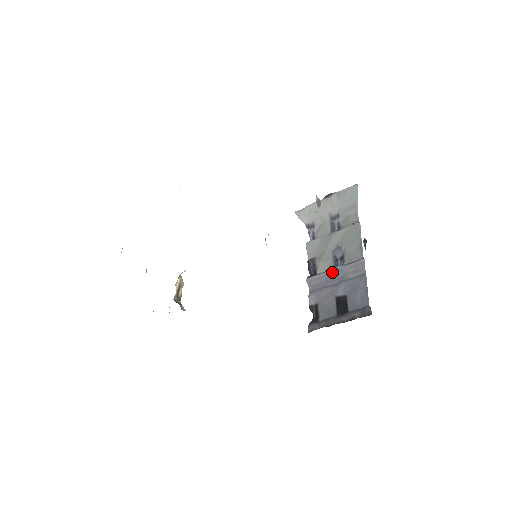
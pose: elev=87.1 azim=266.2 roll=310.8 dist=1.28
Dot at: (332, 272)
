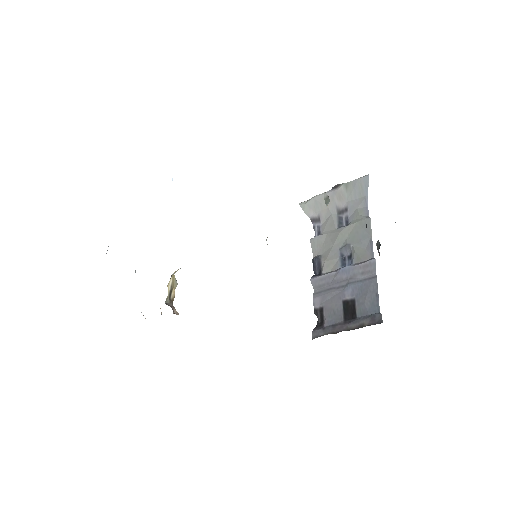
Dot at: (339, 272)
